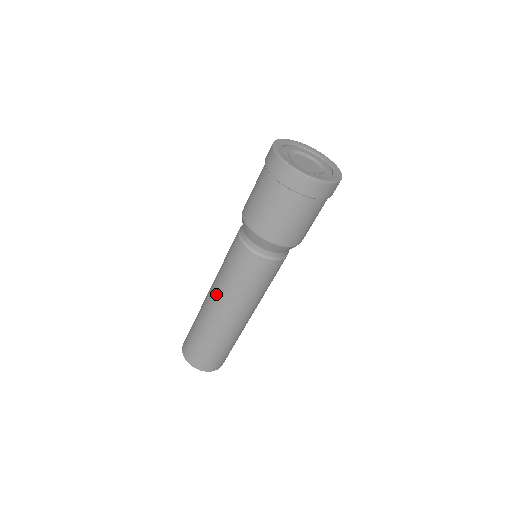
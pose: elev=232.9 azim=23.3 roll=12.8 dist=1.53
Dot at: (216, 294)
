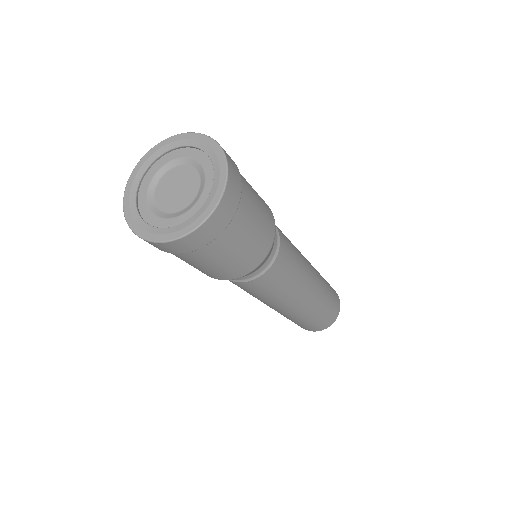
Dot at: occluded
